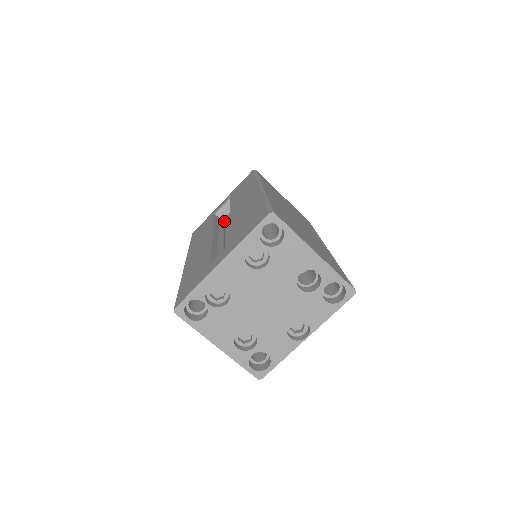
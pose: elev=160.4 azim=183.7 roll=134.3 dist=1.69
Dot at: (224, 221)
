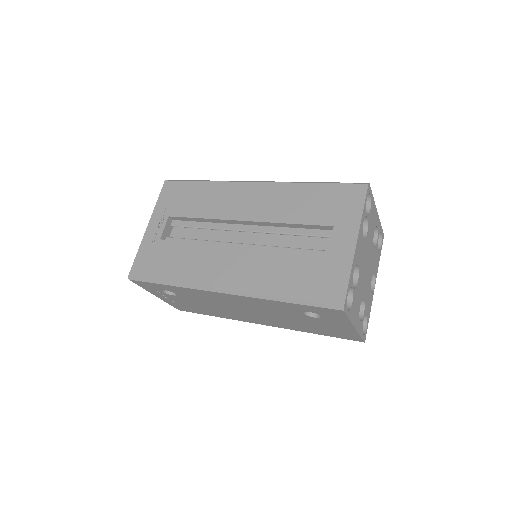
Dot at: (187, 240)
